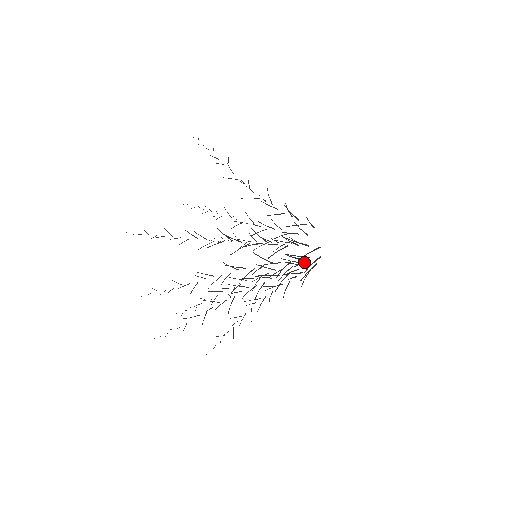
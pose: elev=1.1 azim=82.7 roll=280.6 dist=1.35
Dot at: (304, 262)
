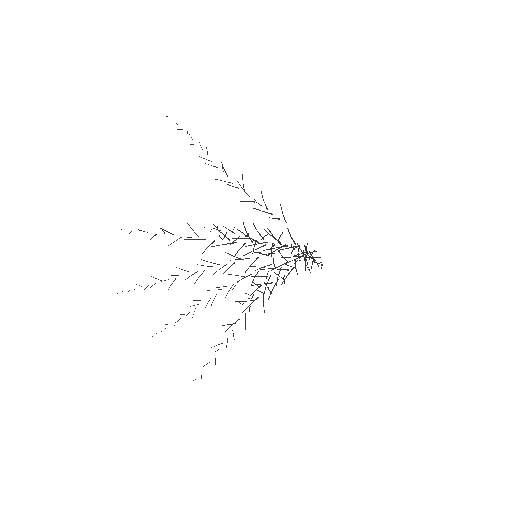
Dot at: (289, 272)
